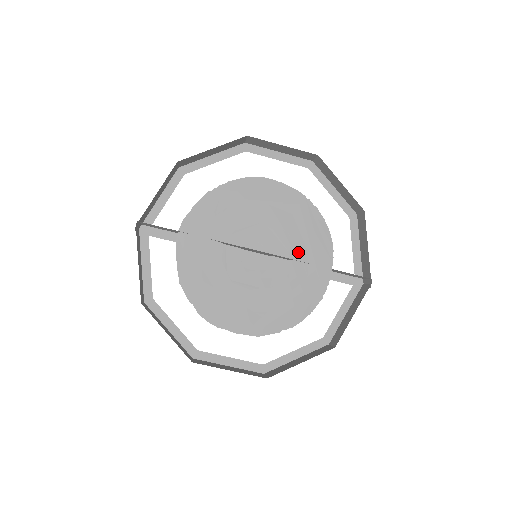
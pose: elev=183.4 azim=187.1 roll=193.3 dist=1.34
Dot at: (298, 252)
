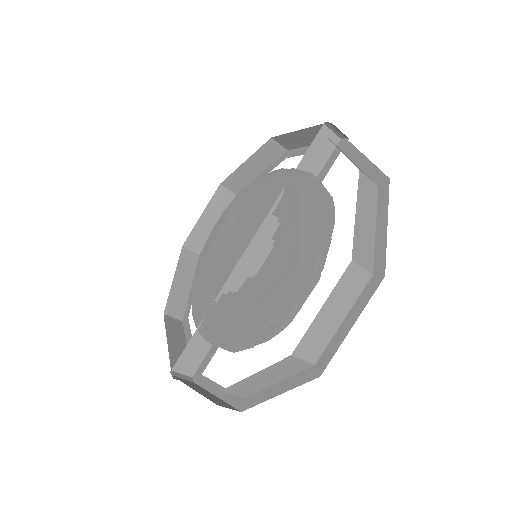
Dot at: (270, 207)
